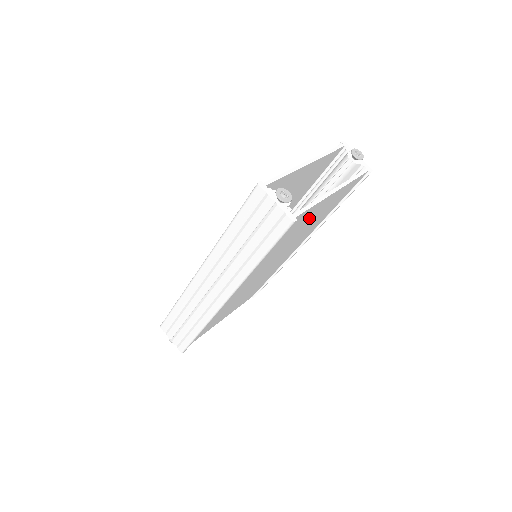
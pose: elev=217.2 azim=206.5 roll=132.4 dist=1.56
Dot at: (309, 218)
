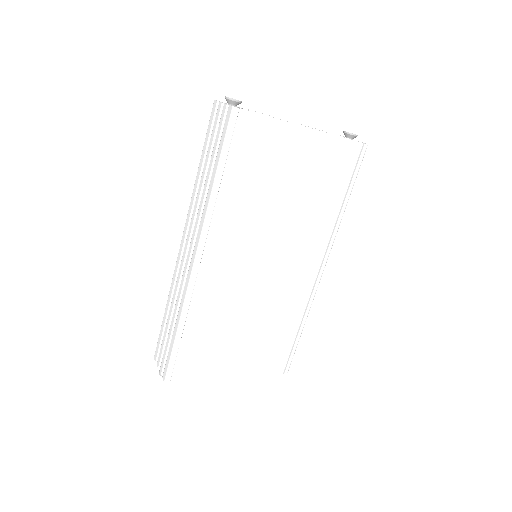
Dot at: (283, 161)
